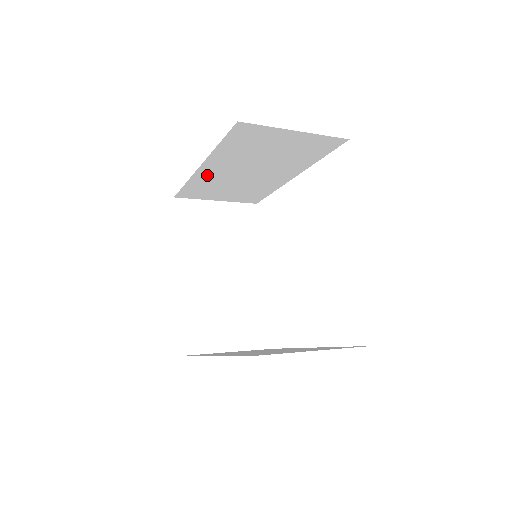
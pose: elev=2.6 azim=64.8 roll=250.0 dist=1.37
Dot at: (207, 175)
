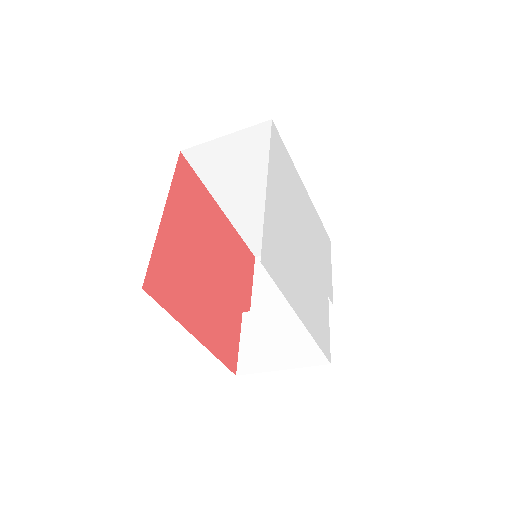
Dot at: (240, 218)
